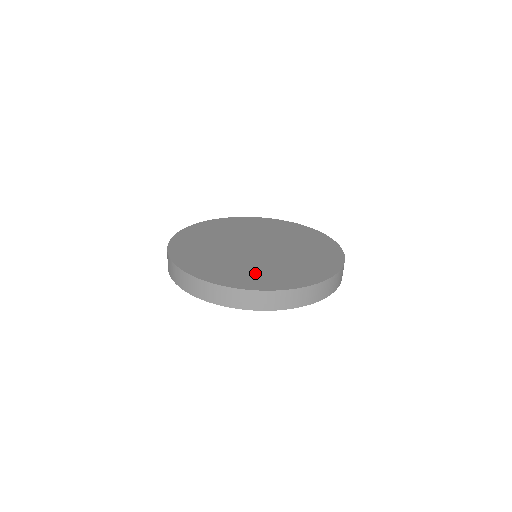
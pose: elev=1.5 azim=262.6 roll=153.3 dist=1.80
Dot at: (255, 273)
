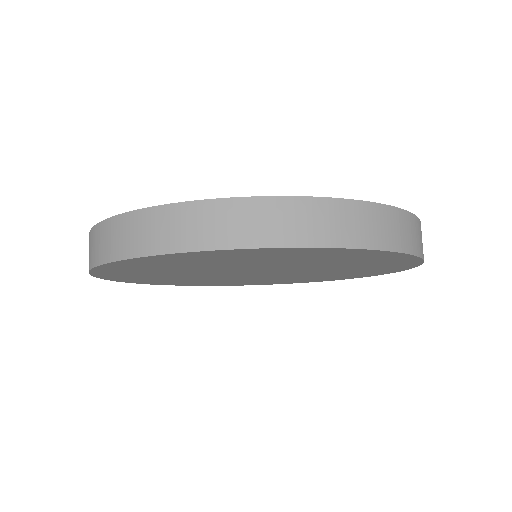
Dot at: occluded
